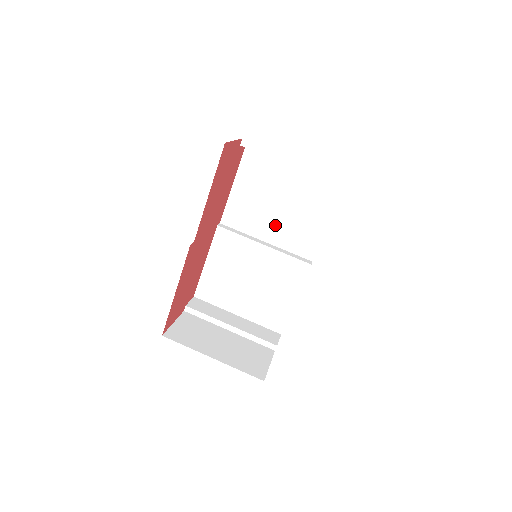
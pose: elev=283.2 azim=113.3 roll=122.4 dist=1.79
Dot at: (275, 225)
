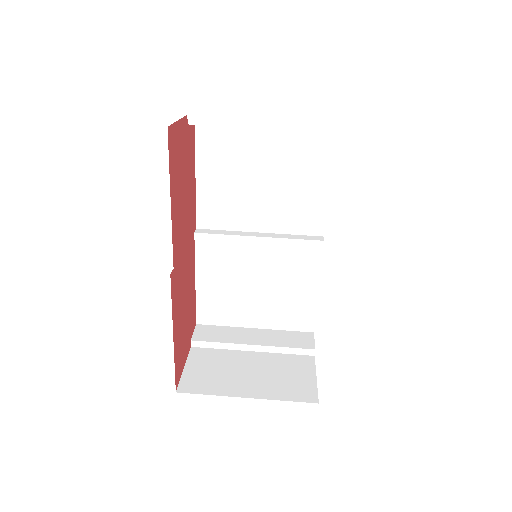
Dot at: (264, 208)
